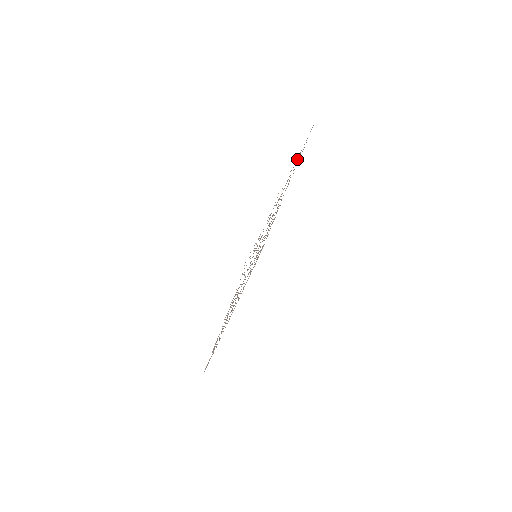
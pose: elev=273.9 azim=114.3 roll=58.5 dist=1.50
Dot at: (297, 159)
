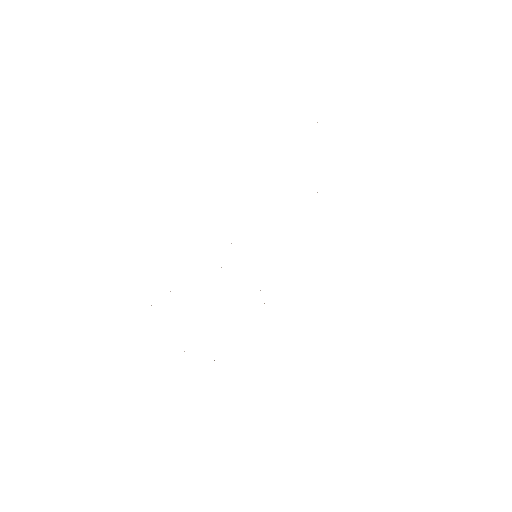
Dot at: occluded
